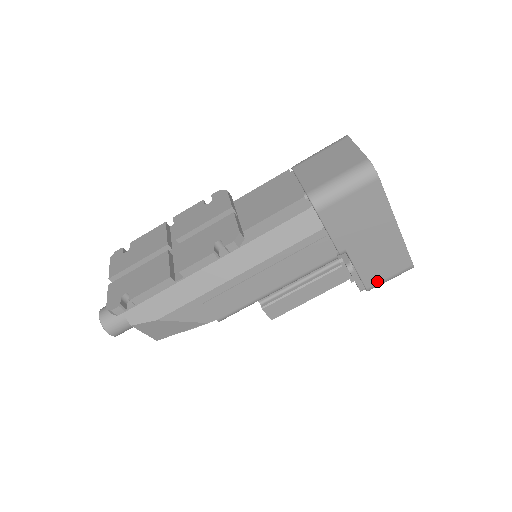
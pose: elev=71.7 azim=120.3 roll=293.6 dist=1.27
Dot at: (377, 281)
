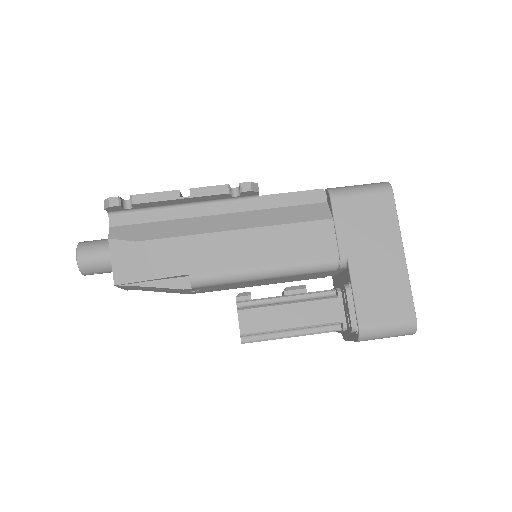
Dot at: (373, 321)
